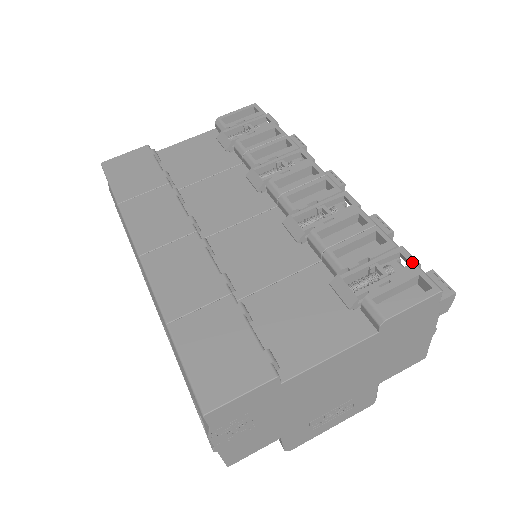
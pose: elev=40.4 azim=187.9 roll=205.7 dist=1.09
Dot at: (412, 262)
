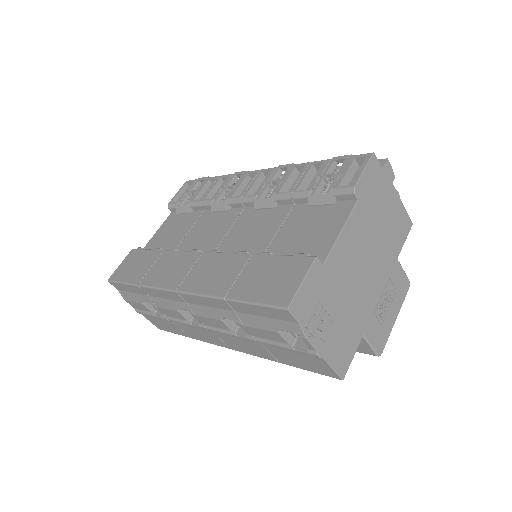
Dot at: (345, 157)
